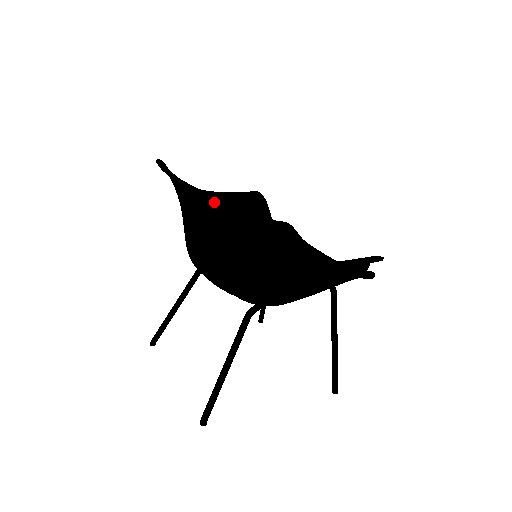
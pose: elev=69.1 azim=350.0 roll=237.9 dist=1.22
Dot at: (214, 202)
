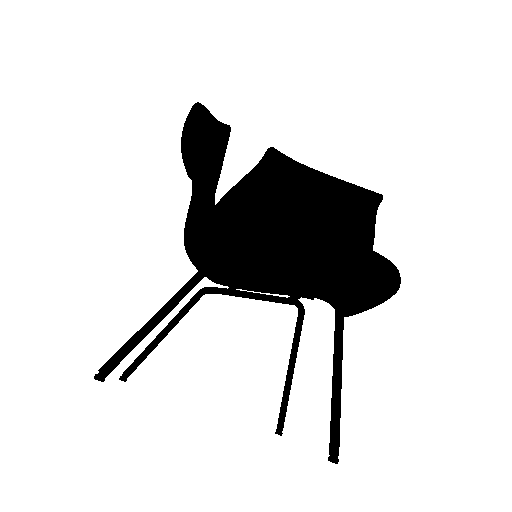
Dot at: (197, 124)
